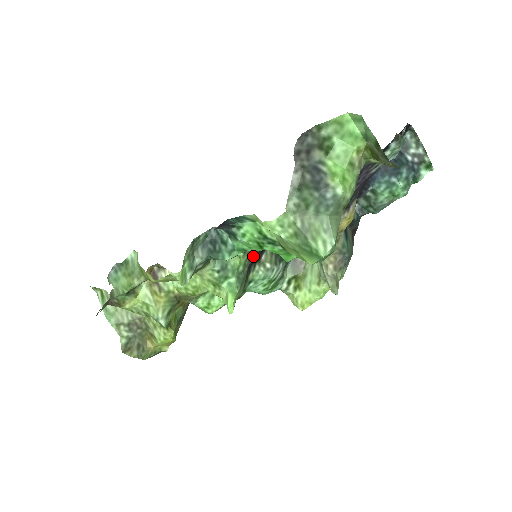
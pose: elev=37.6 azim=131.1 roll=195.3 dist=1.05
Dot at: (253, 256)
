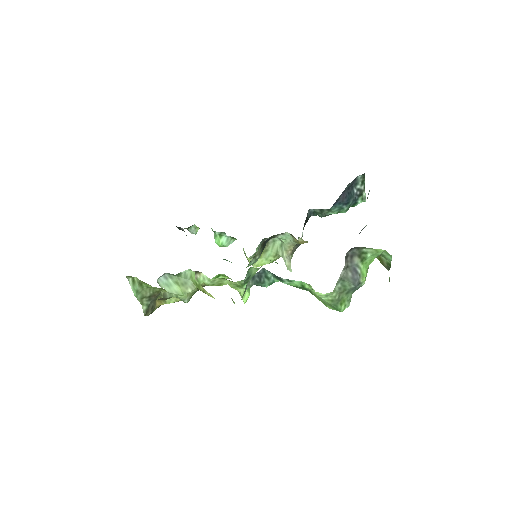
Dot at: occluded
